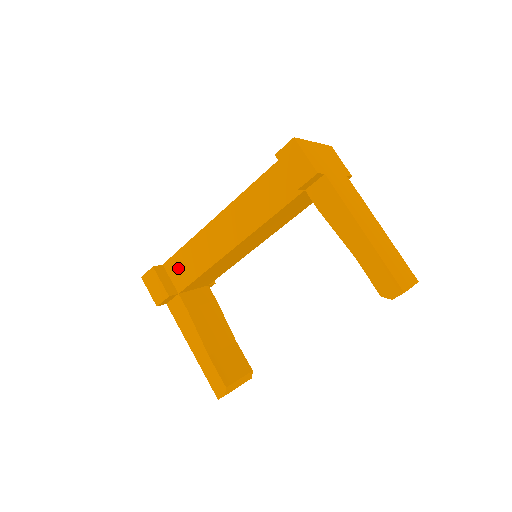
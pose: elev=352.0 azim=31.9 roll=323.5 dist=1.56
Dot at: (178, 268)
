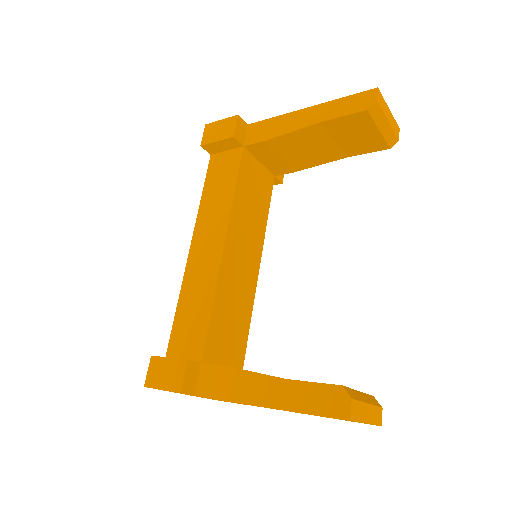
Dot at: (183, 338)
